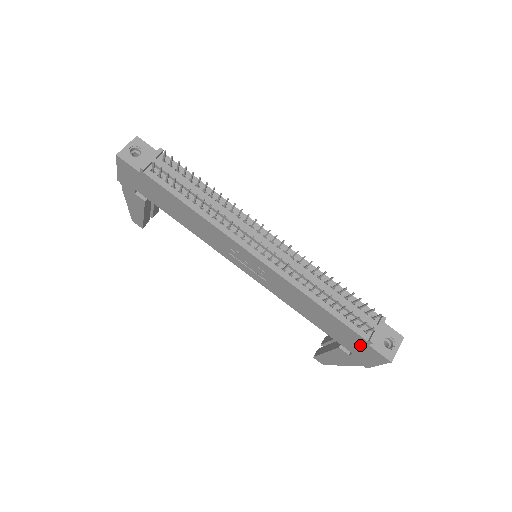
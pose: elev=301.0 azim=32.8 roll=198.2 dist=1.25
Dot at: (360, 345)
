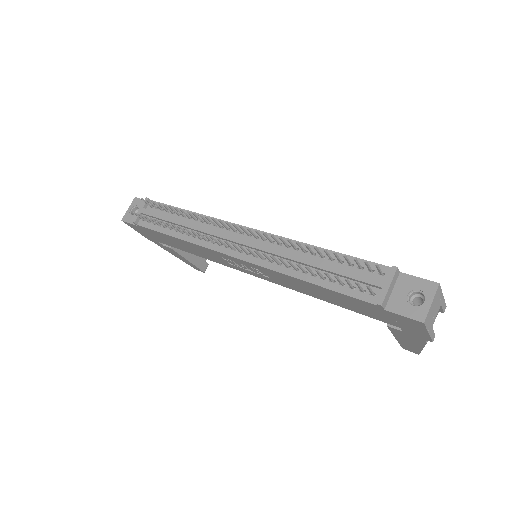
Dot at: (384, 314)
